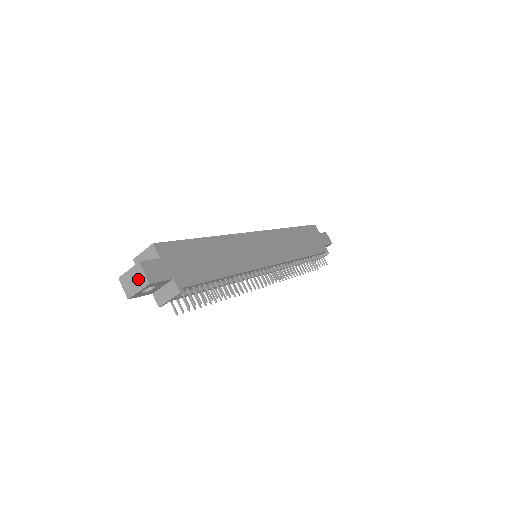
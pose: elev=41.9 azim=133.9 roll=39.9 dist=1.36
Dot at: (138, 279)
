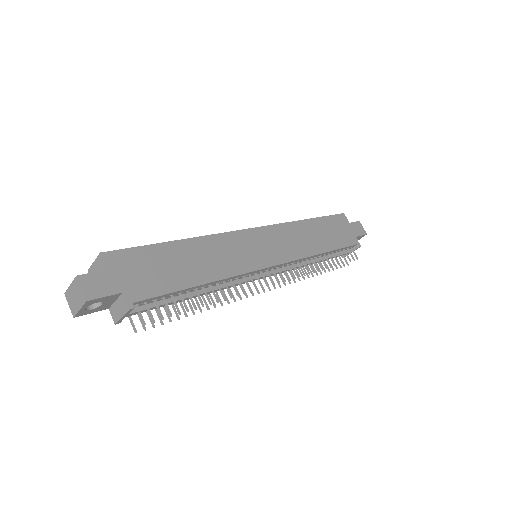
Dot at: (78, 295)
